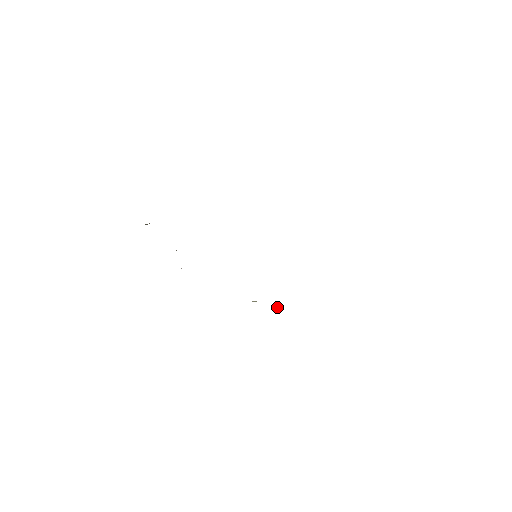
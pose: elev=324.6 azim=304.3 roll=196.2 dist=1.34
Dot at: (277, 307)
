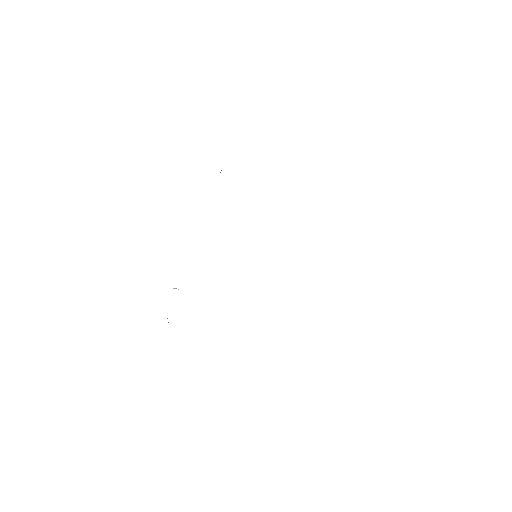
Dot at: occluded
